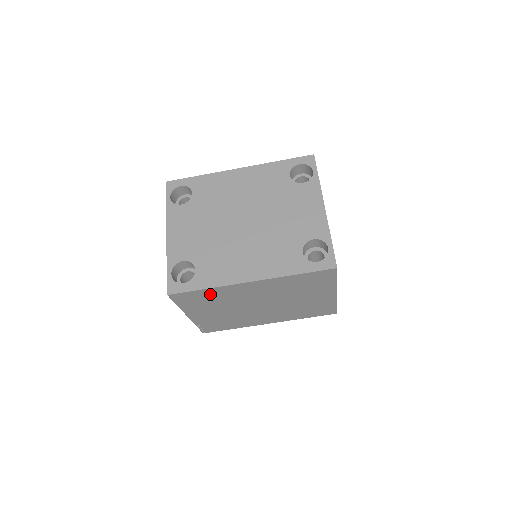
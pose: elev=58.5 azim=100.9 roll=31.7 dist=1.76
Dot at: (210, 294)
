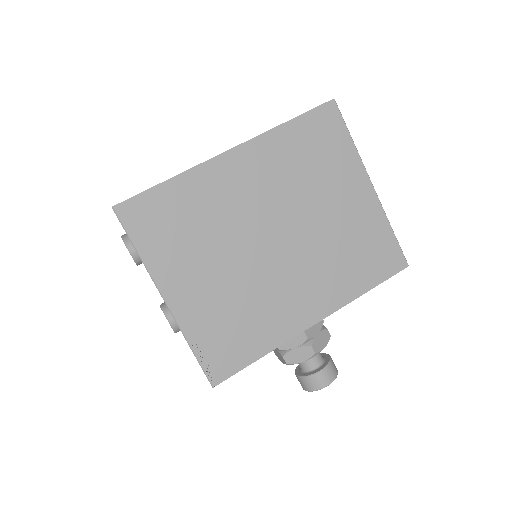
Dot at: (181, 200)
